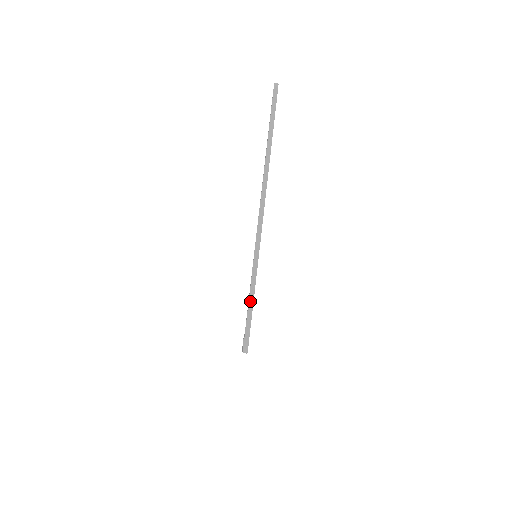
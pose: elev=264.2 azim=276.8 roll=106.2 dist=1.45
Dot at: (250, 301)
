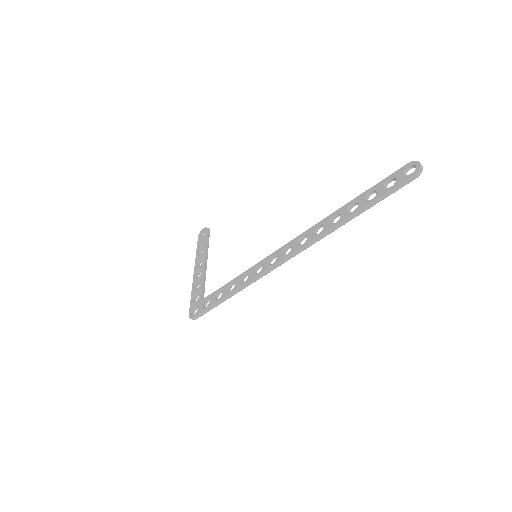
Dot at: (220, 301)
